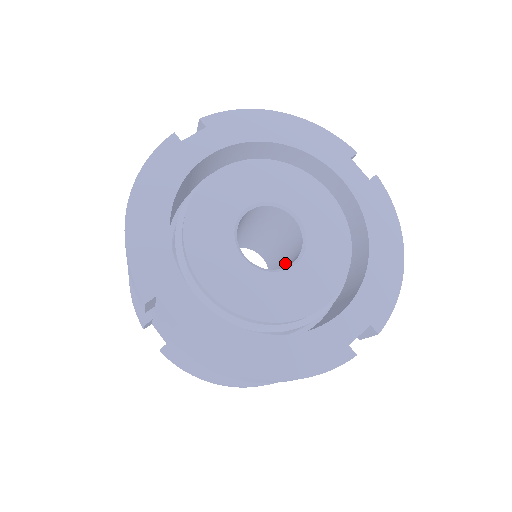
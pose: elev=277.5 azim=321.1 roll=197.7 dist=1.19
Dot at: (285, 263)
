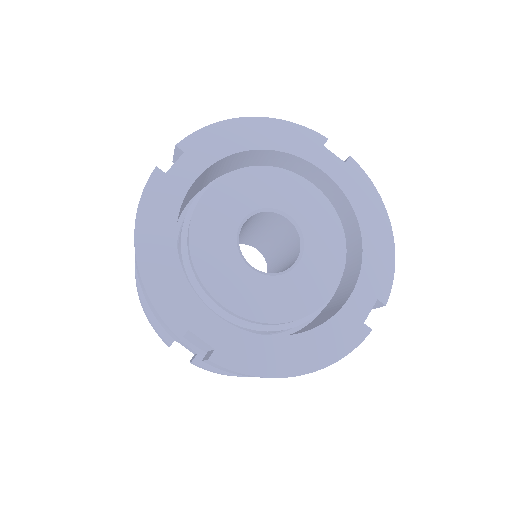
Dot at: (284, 256)
